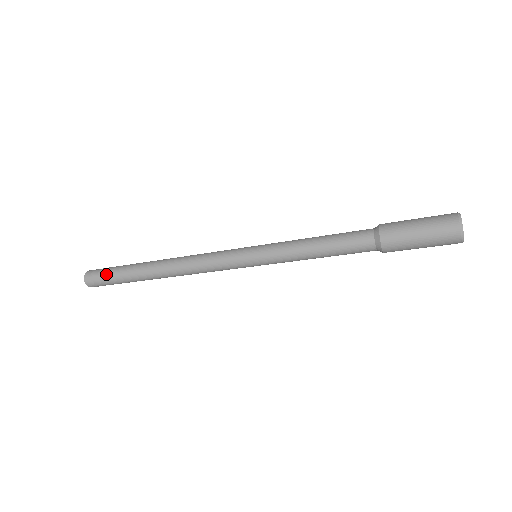
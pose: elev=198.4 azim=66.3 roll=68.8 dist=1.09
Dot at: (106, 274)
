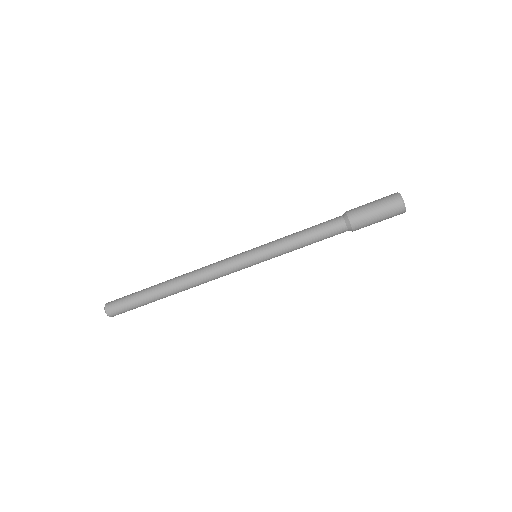
Dot at: (126, 298)
